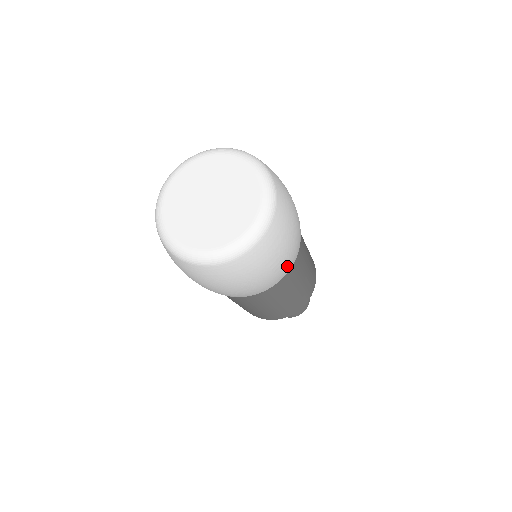
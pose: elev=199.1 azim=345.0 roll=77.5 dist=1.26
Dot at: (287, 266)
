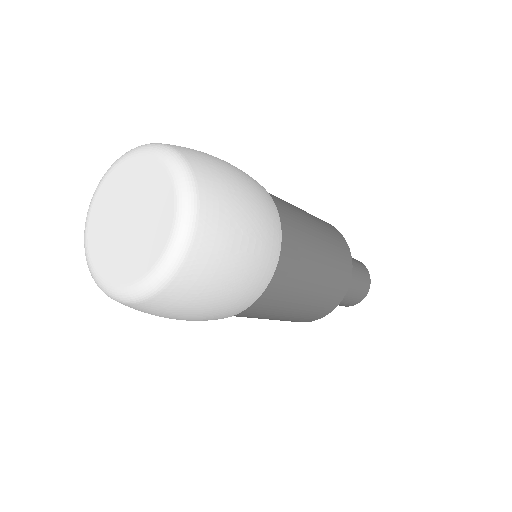
Dot at: (270, 240)
